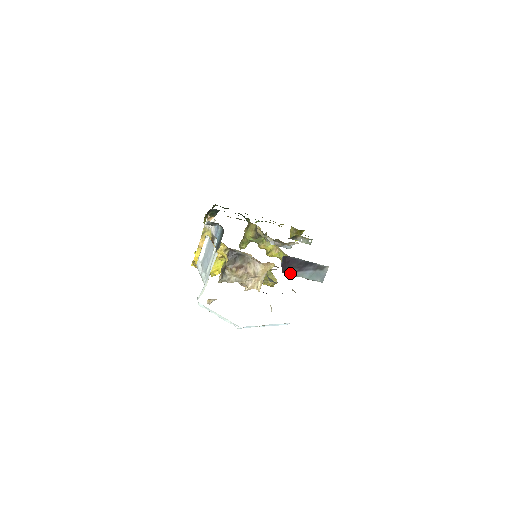
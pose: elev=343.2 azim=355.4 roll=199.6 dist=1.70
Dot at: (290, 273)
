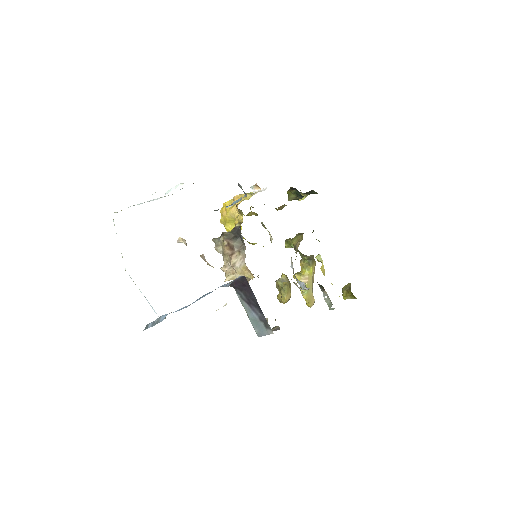
Dot at: (239, 295)
